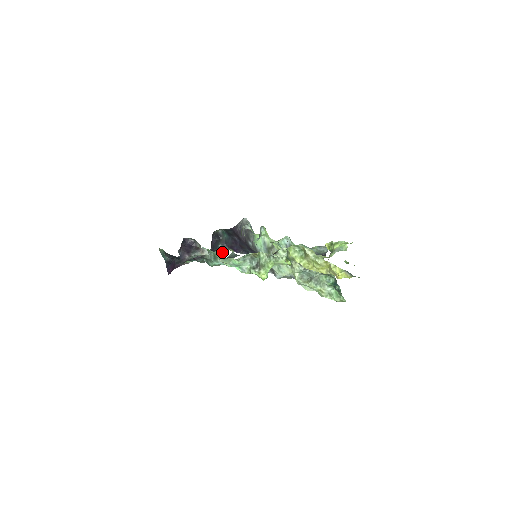
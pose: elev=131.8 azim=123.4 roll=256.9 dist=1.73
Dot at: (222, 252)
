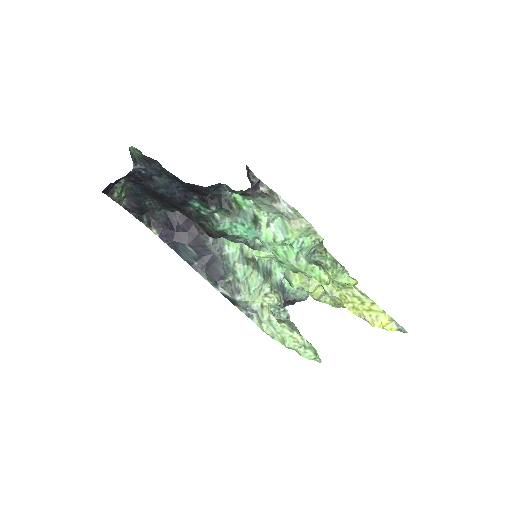
Dot at: (273, 220)
